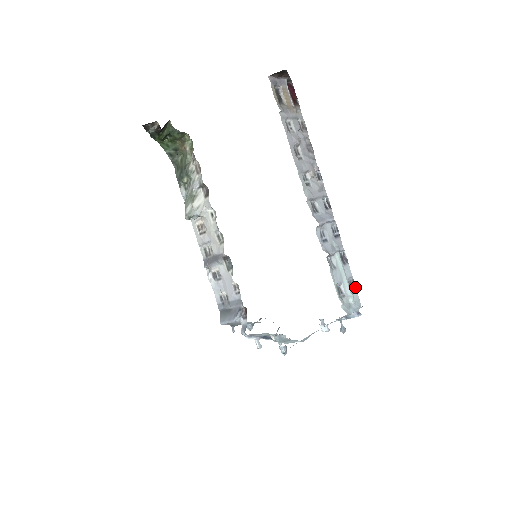
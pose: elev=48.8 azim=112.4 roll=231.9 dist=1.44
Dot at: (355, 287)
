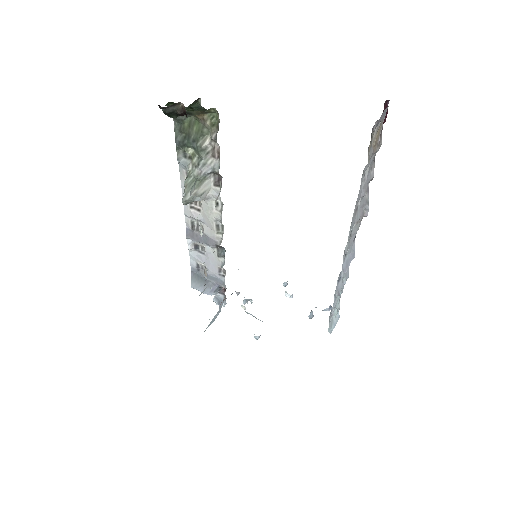
Dot at: (340, 297)
